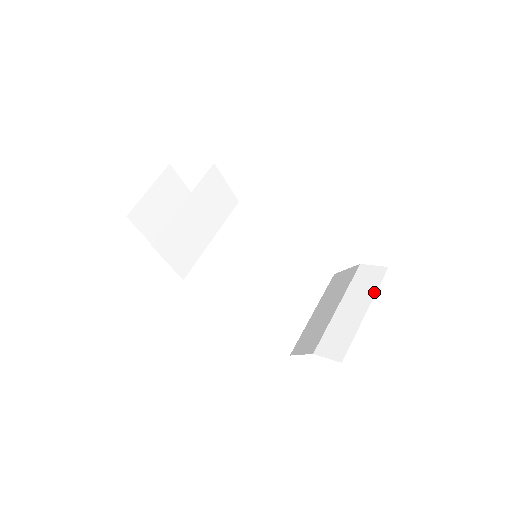
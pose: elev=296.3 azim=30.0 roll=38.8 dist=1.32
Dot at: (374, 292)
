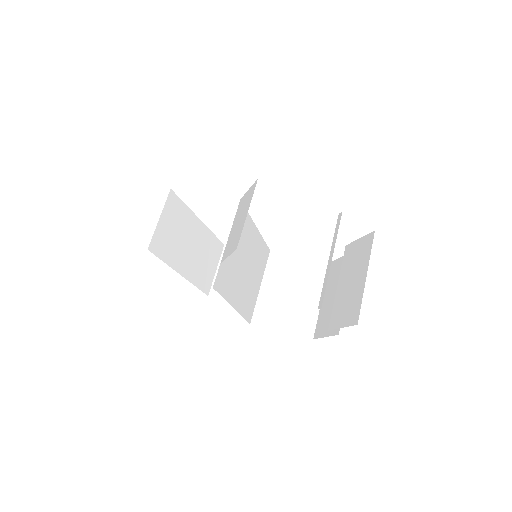
Dot at: occluded
